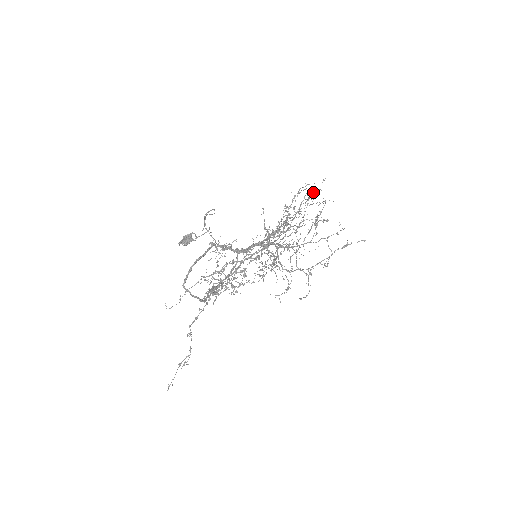
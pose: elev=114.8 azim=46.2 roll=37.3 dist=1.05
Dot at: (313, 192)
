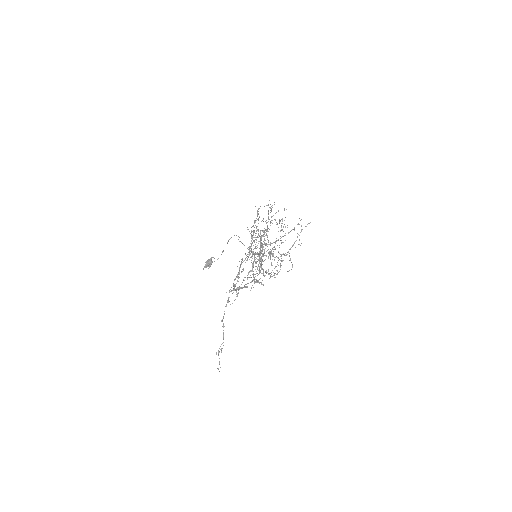
Dot at: occluded
